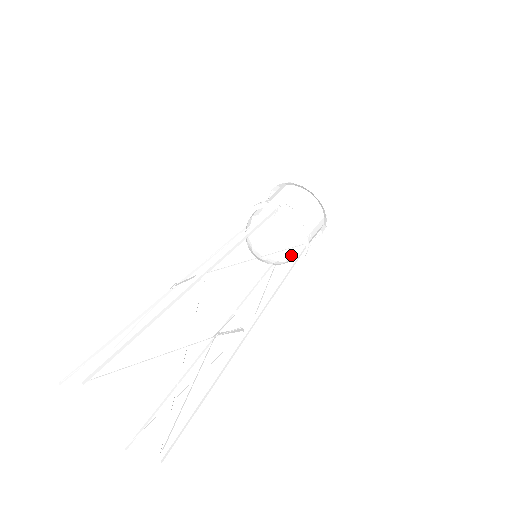
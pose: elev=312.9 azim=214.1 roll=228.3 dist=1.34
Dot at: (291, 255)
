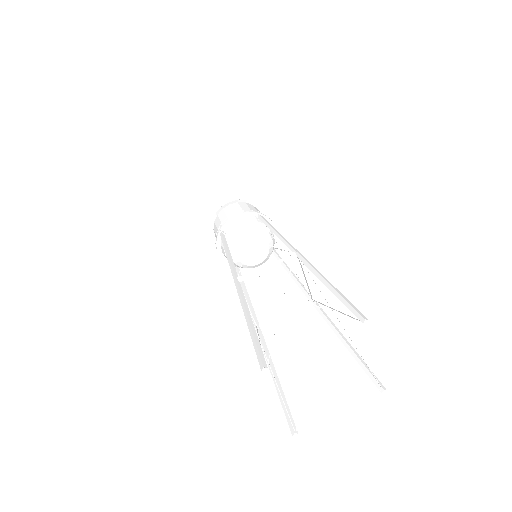
Dot at: occluded
